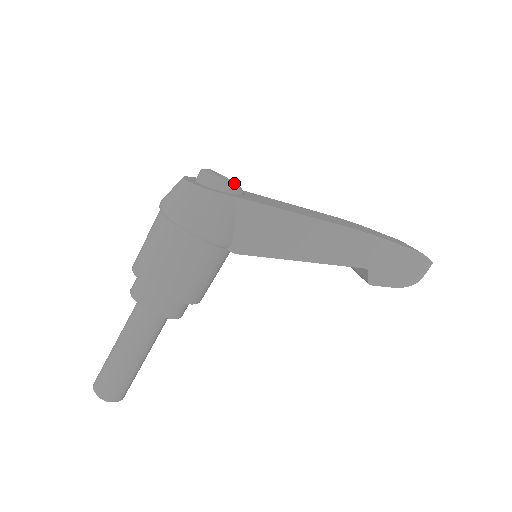
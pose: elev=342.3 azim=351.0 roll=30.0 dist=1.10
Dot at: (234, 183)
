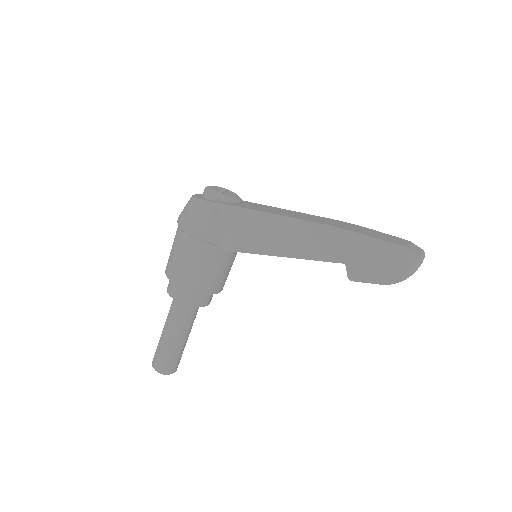
Dot at: (230, 194)
